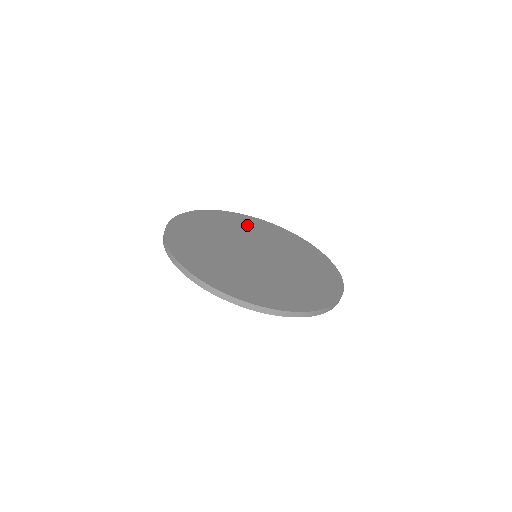
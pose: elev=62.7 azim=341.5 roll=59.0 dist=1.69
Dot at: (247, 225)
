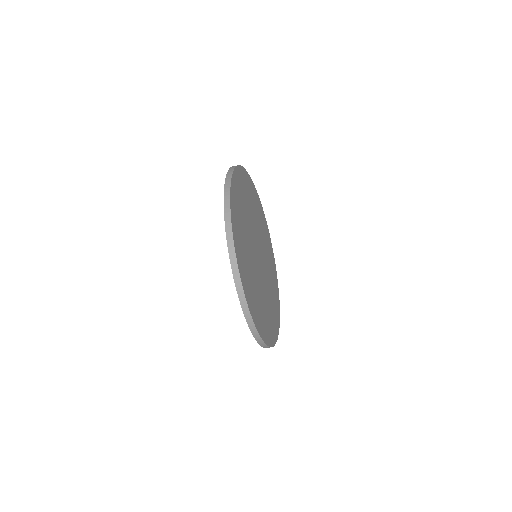
Dot at: occluded
